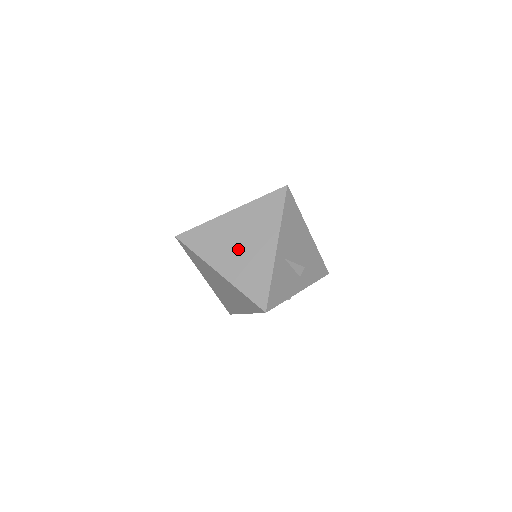
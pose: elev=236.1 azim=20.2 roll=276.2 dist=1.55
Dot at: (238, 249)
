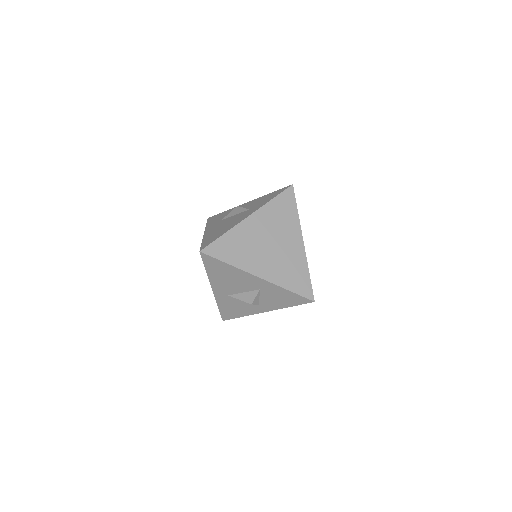
Dot at: occluded
